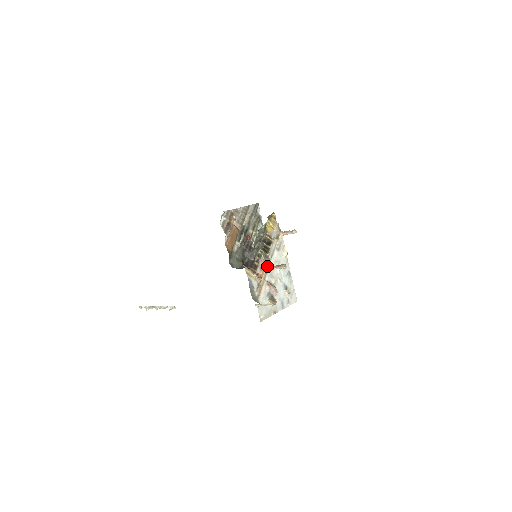
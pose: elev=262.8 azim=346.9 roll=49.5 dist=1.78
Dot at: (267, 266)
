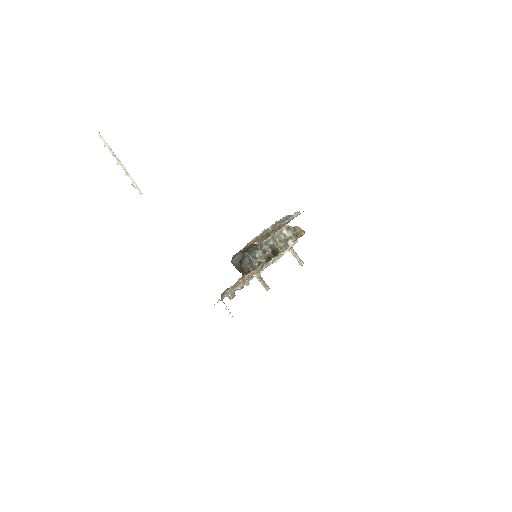
Dot at: (256, 272)
